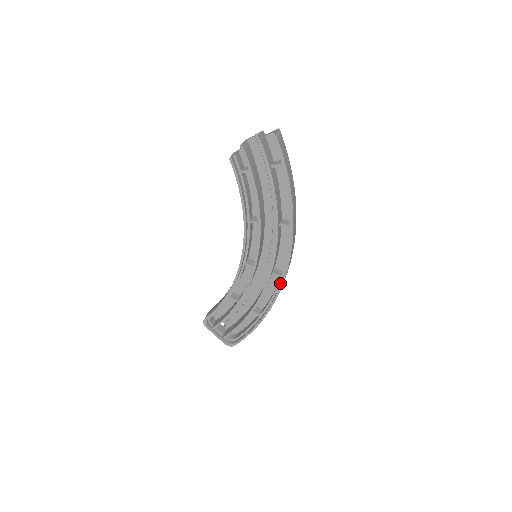
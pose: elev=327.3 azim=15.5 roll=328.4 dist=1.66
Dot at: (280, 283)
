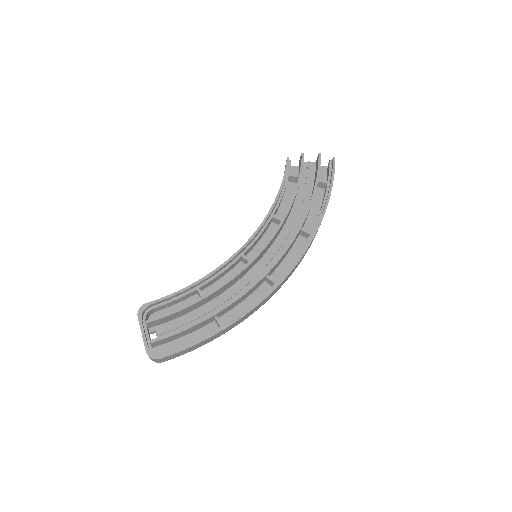
Dot at: occluded
